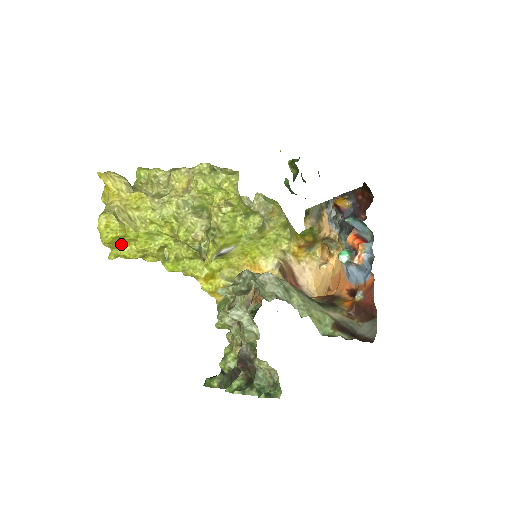
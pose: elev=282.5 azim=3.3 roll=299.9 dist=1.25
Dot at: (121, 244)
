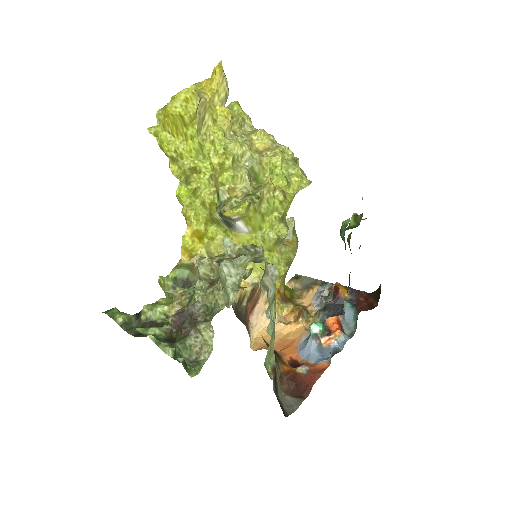
Dot at: (173, 129)
